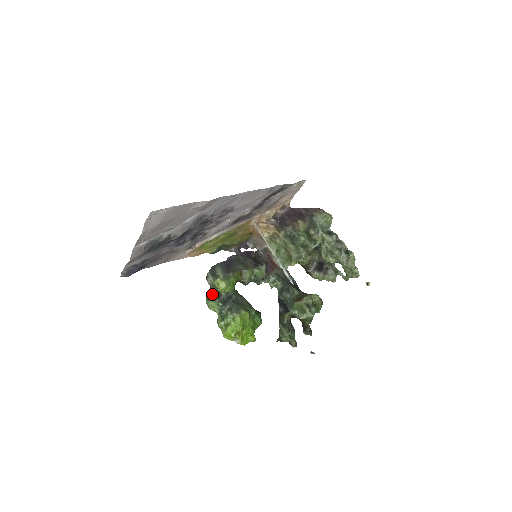
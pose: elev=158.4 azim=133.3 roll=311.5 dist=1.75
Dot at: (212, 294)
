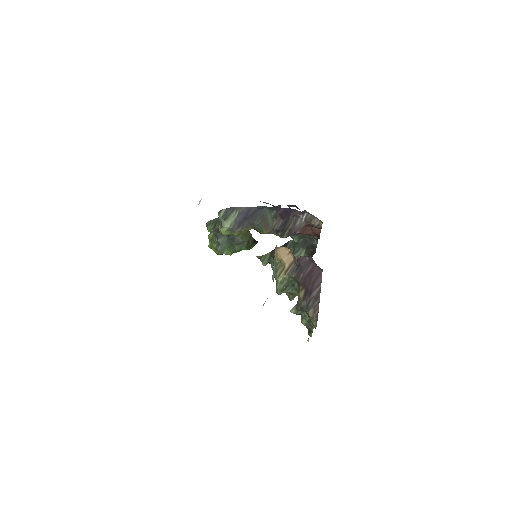
Dot at: (213, 226)
